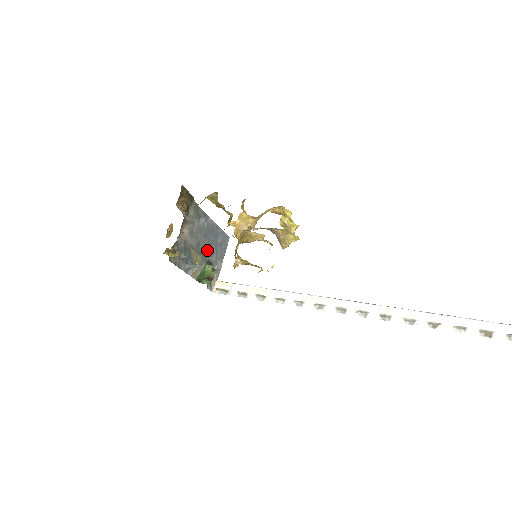
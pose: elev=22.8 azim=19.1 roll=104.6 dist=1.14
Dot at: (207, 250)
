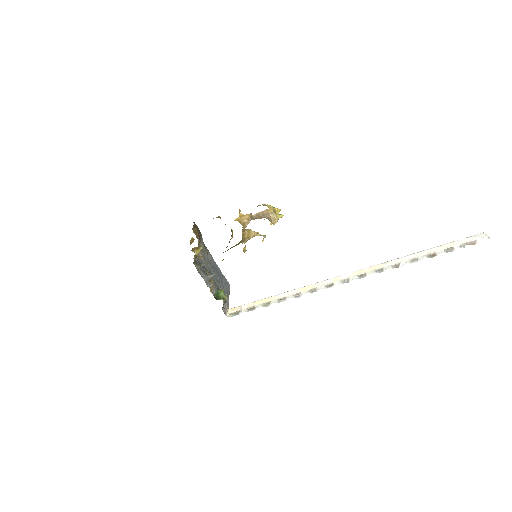
Dot at: (216, 281)
